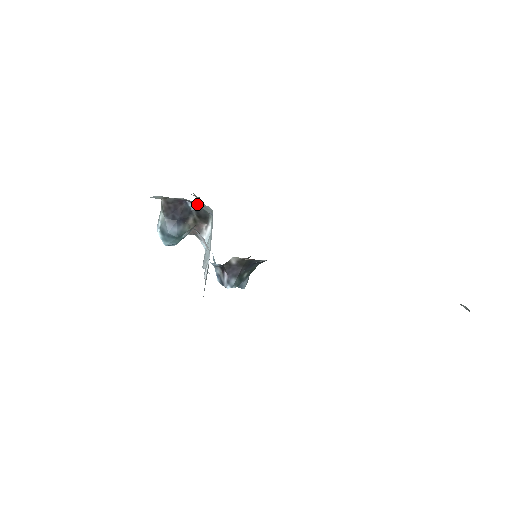
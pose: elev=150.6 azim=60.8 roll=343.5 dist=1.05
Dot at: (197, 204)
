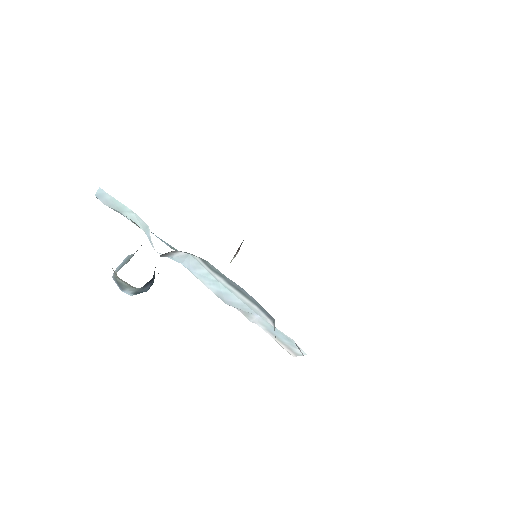
Dot at: occluded
